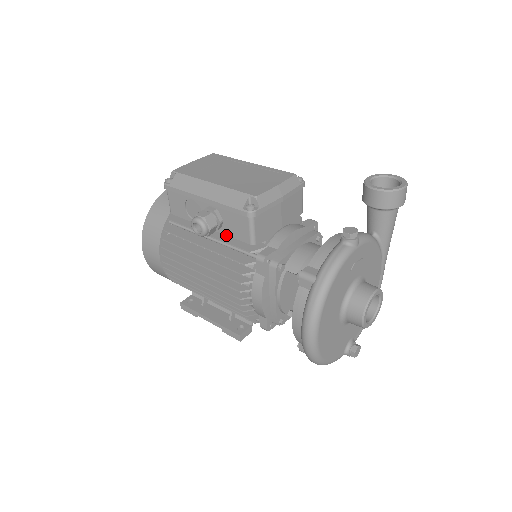
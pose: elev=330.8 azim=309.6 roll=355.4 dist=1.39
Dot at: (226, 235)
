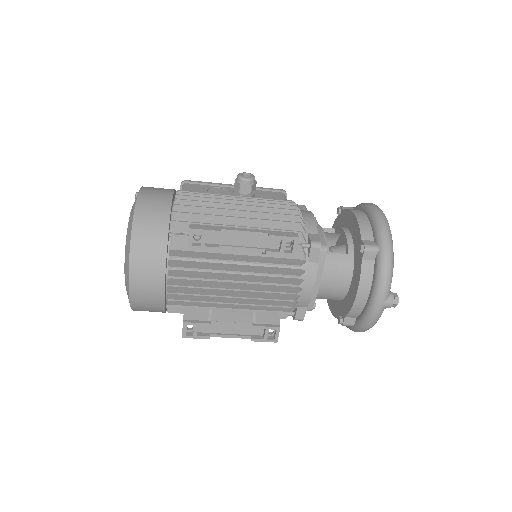
Dot at: occluded
